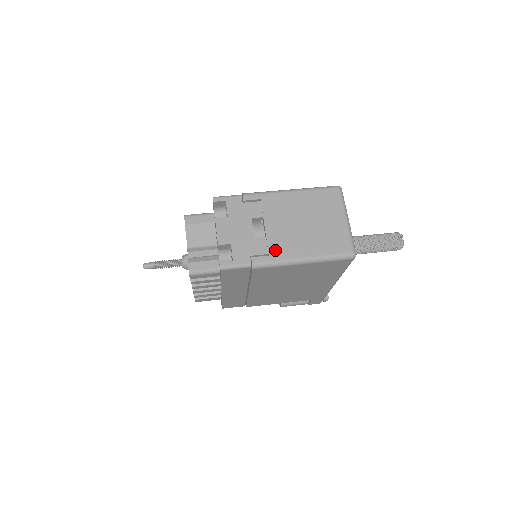
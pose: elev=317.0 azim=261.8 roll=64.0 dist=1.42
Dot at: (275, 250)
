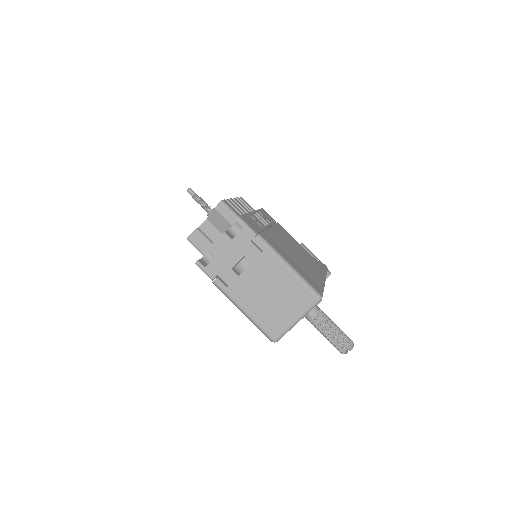
Dot at: (234, 289)
